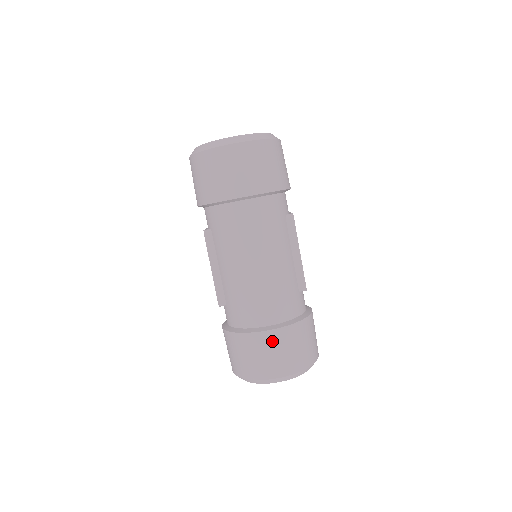
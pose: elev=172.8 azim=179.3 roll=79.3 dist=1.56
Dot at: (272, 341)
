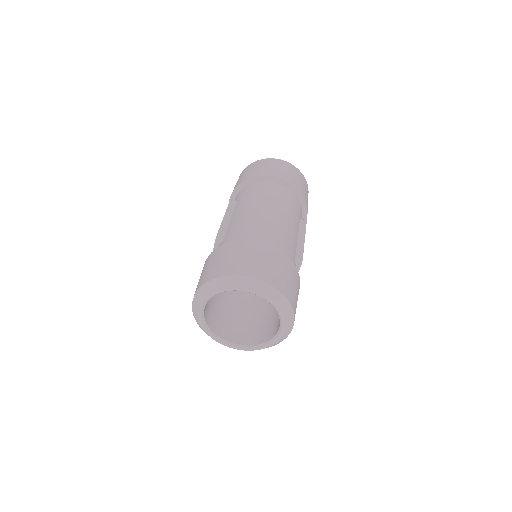
Dot at: (263, 251)
